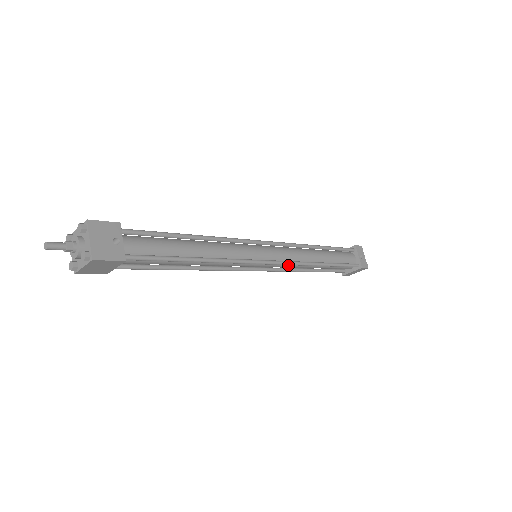
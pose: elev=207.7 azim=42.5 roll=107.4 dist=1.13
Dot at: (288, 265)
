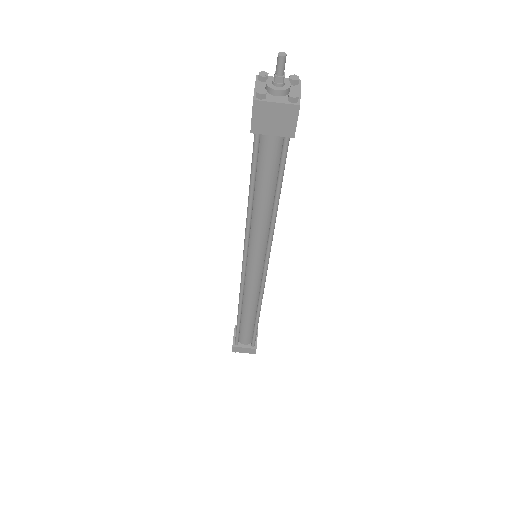
Dot at: (255, 289)
